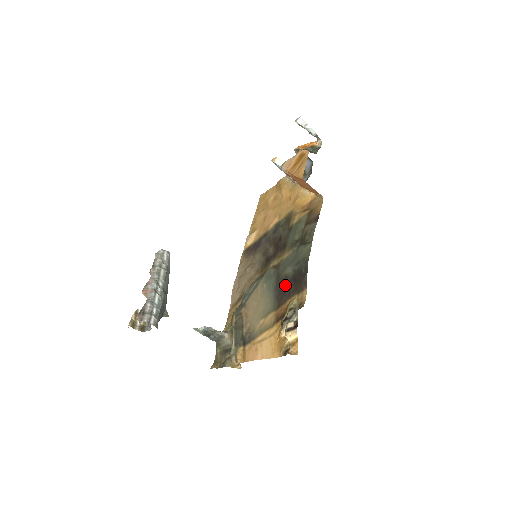
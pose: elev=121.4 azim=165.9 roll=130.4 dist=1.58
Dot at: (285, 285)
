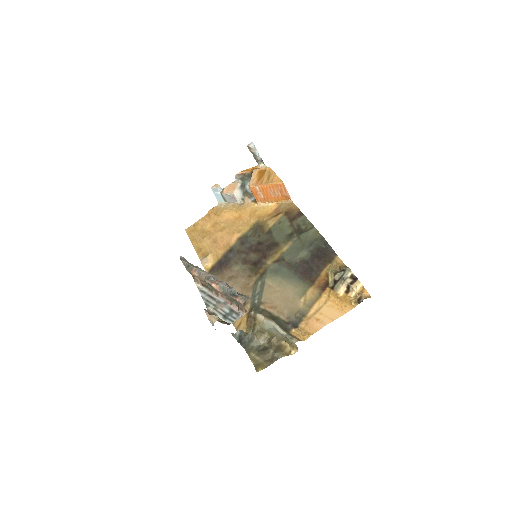
Dot at: (307, 265)
